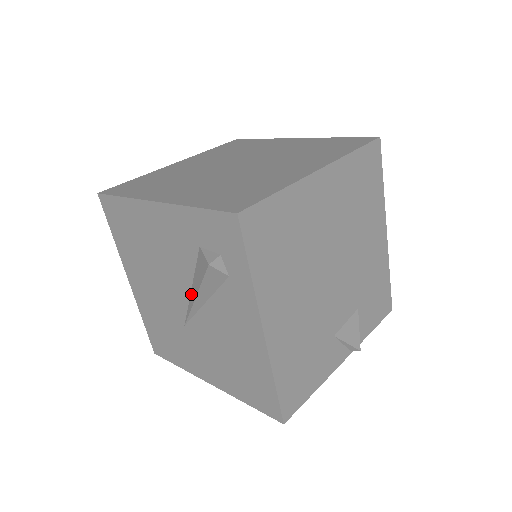
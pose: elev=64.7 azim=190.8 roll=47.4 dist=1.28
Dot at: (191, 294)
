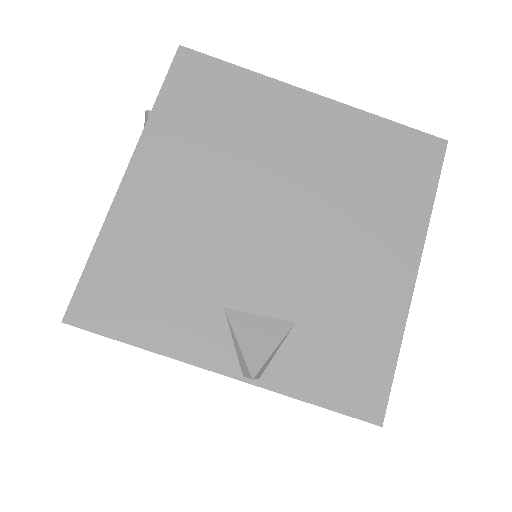
Dot at: occluded
